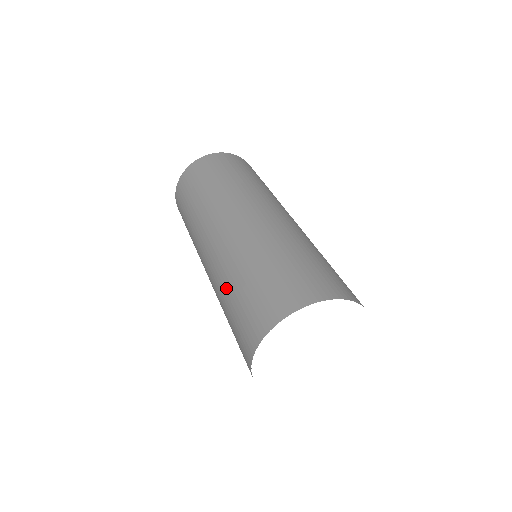
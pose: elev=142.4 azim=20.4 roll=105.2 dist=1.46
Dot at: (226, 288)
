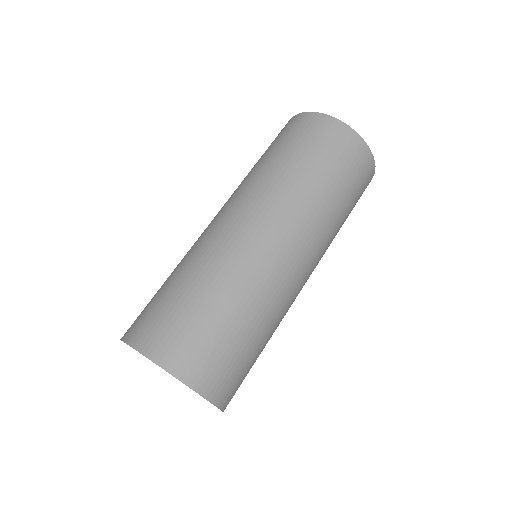
Dot at: (182, 270)
